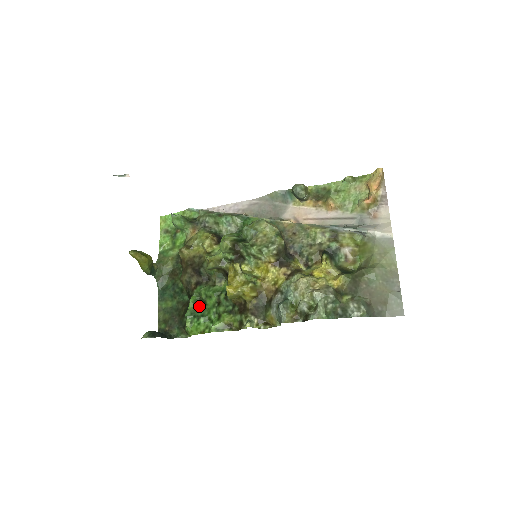
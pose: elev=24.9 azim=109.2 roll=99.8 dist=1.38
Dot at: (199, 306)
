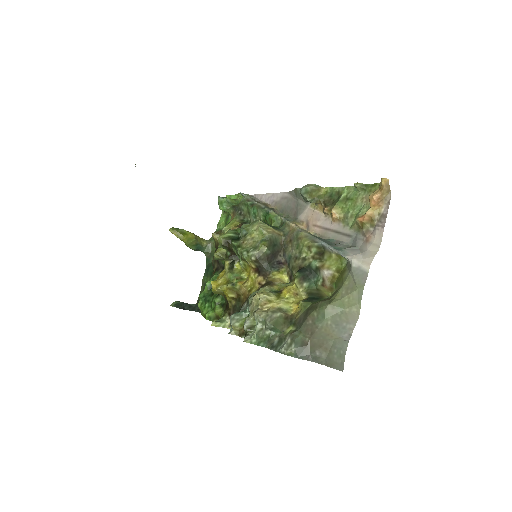
Dot at: (211, 291)
